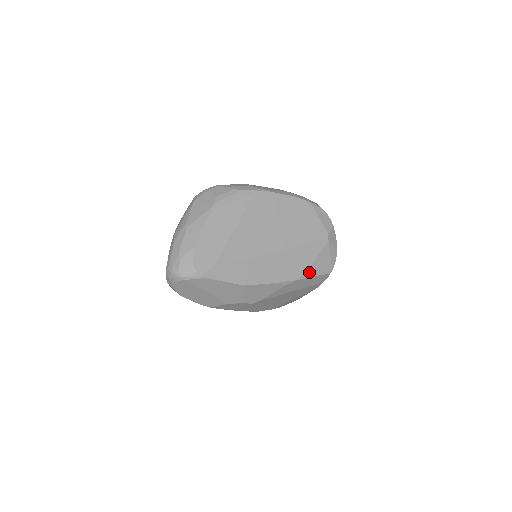
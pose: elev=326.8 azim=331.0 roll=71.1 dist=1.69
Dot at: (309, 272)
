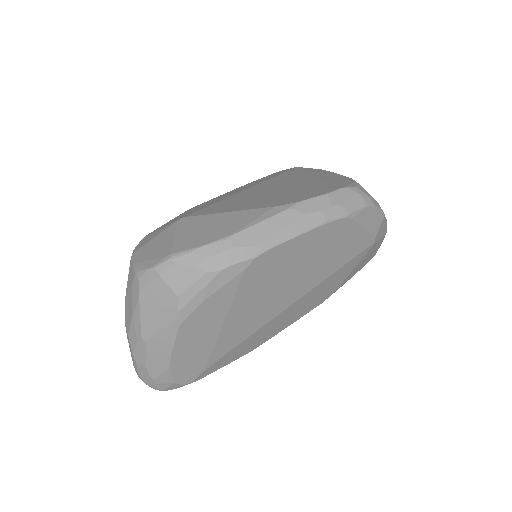
Dot at: (341, 285)
